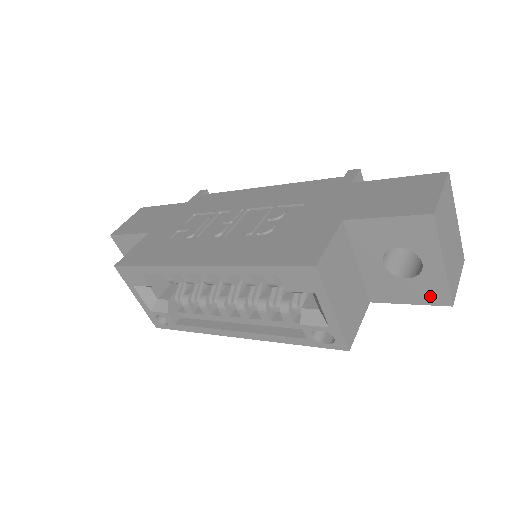
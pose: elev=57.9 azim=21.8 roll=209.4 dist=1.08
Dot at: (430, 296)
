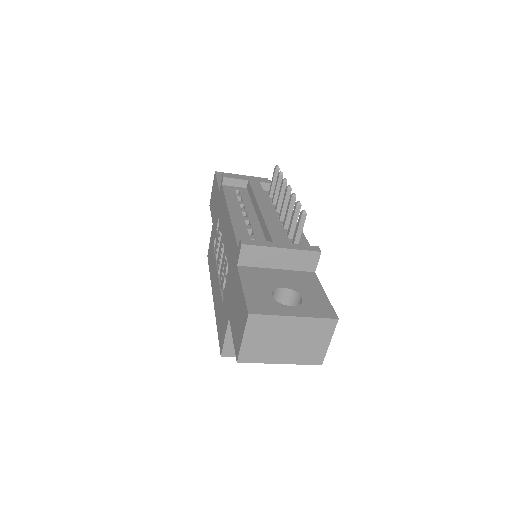
Dot at: occluded
